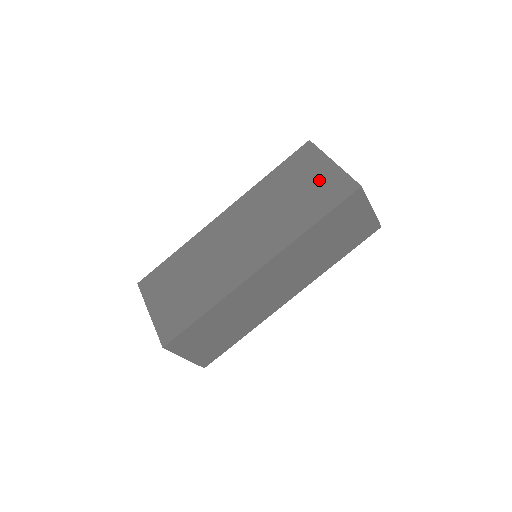
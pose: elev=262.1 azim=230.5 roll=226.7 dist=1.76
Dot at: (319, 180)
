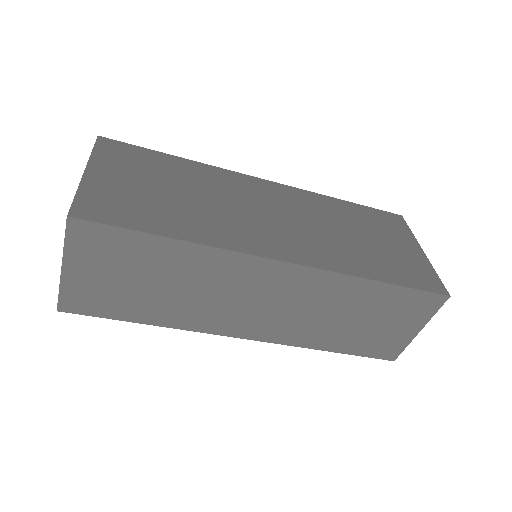
Dot at: (401, 251)
